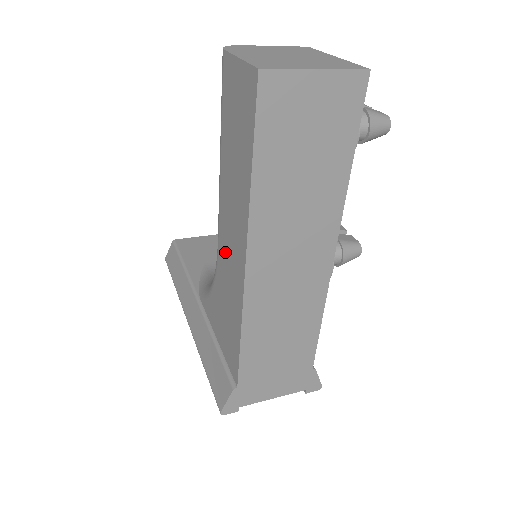
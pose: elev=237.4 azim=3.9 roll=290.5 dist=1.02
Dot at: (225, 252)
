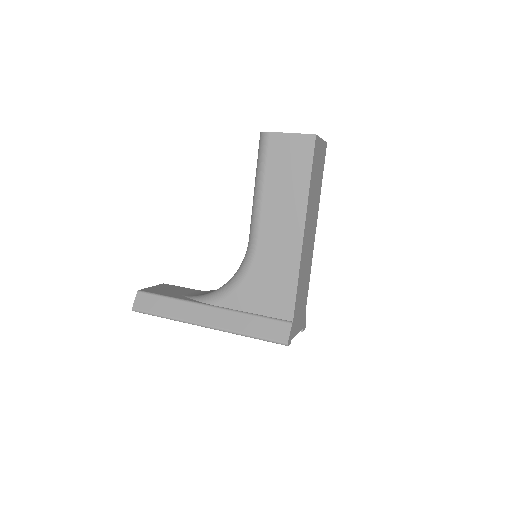
Dot at: (271, 240)
